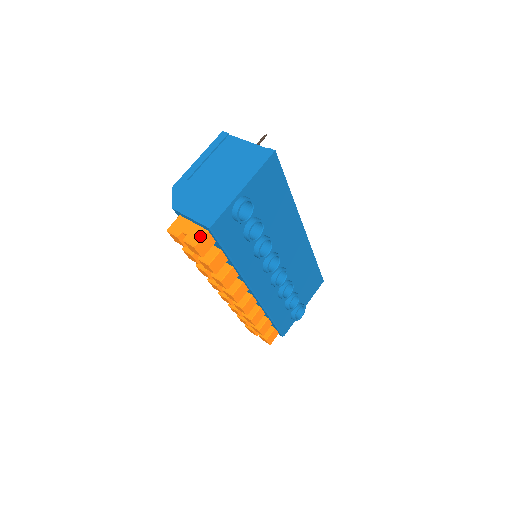
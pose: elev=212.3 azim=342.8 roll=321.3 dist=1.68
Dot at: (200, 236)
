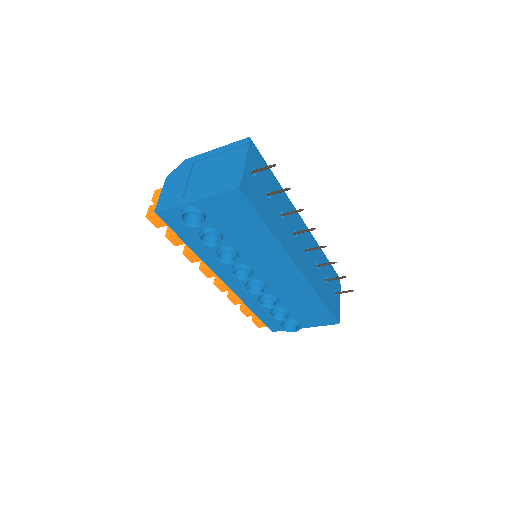
Dot at: (153, 213)
